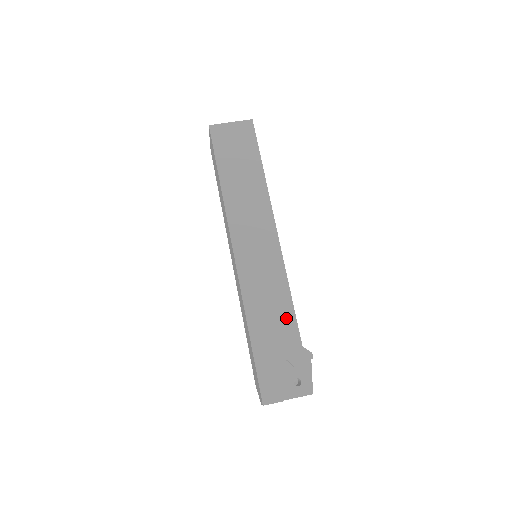
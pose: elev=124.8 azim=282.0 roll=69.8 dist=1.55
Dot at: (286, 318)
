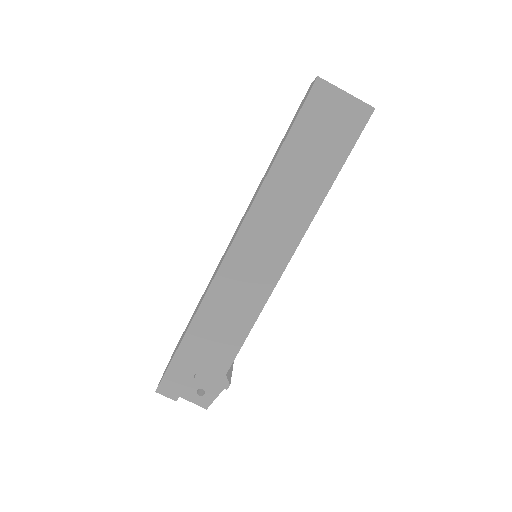
Dot at: (231, 343)
